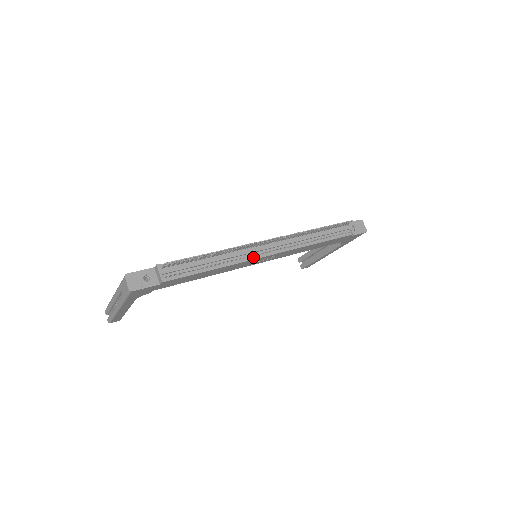
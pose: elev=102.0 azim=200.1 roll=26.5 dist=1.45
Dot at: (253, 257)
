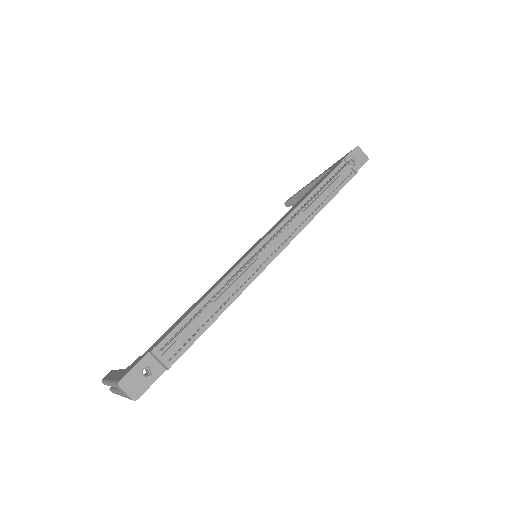
Dot at: (259, 270)
